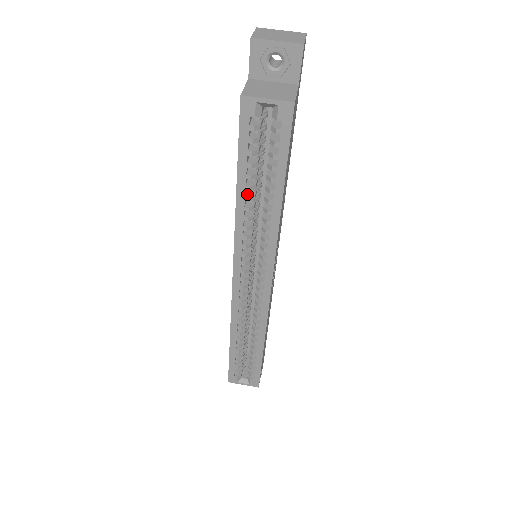
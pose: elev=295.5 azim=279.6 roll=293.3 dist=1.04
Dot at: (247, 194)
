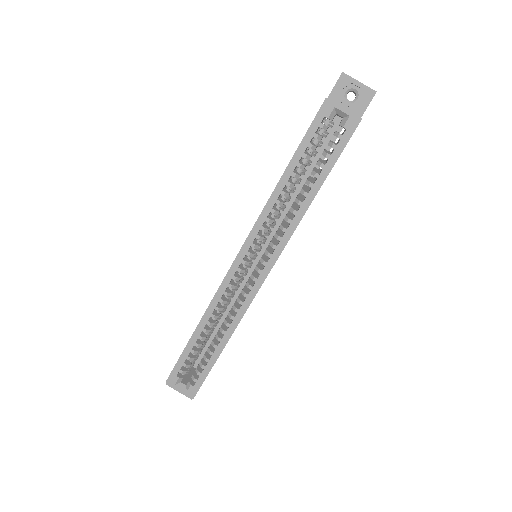
Dot at: (289, 181)
